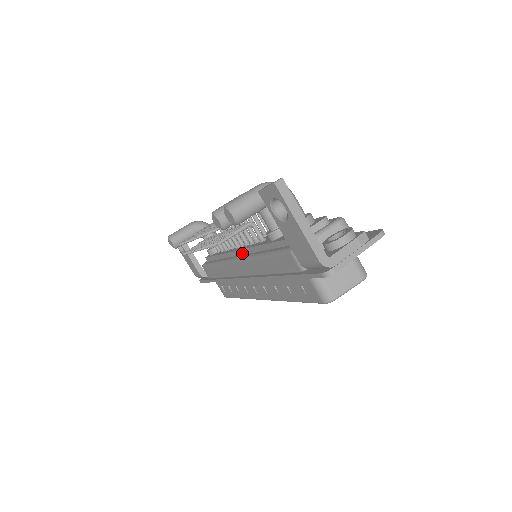
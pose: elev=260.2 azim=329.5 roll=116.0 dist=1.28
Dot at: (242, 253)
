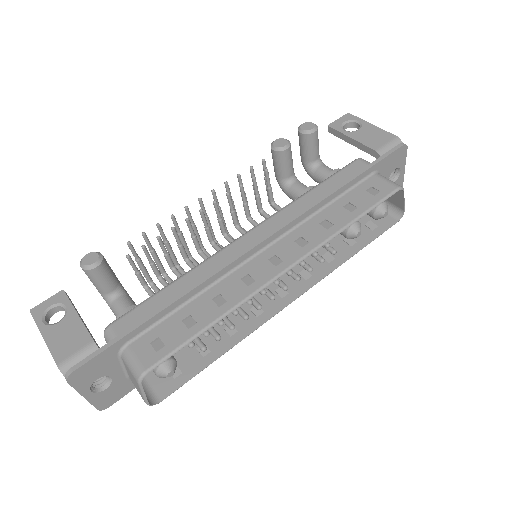
Dot at: occluded
